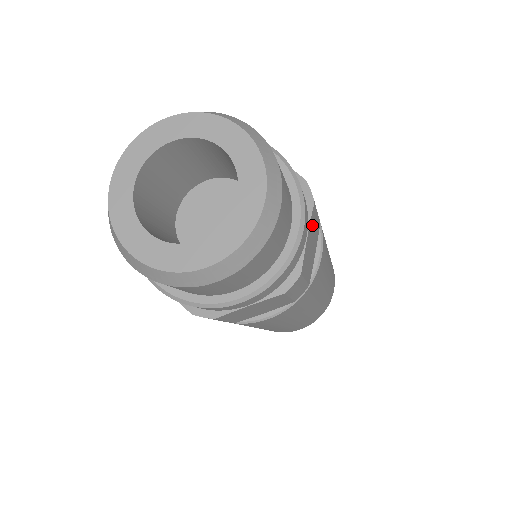
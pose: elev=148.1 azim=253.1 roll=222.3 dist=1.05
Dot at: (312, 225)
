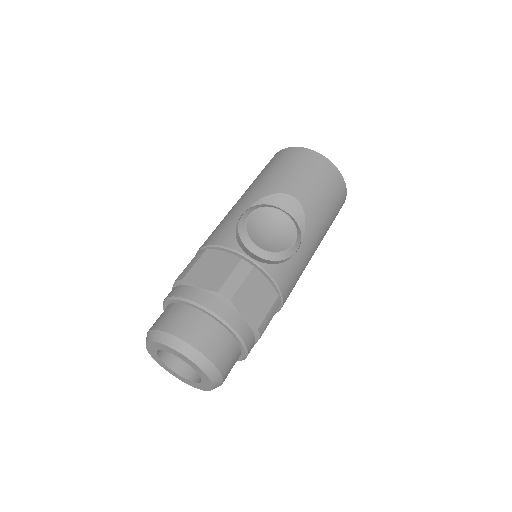
Dot at: occluded
